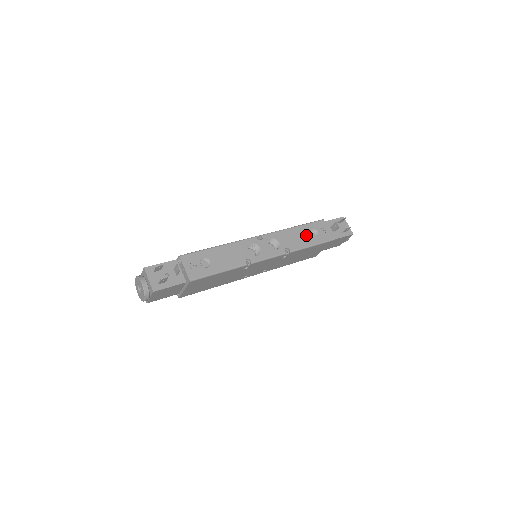
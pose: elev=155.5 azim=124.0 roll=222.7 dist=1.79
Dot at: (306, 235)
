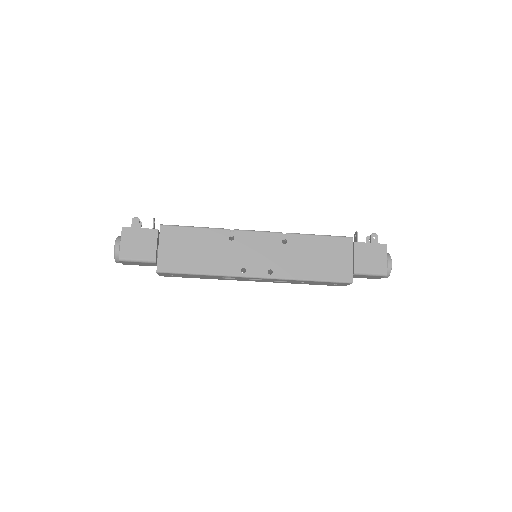
Dot at: occluded
